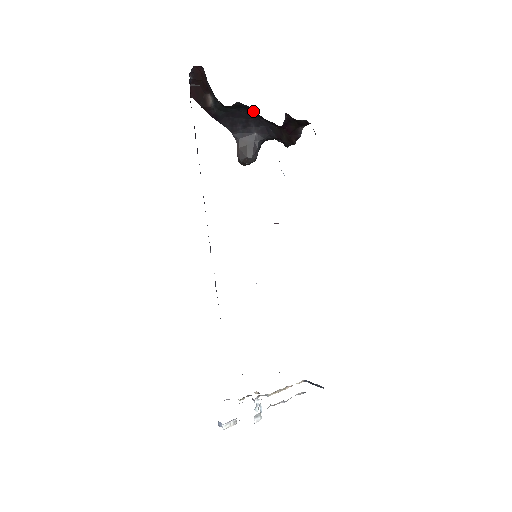
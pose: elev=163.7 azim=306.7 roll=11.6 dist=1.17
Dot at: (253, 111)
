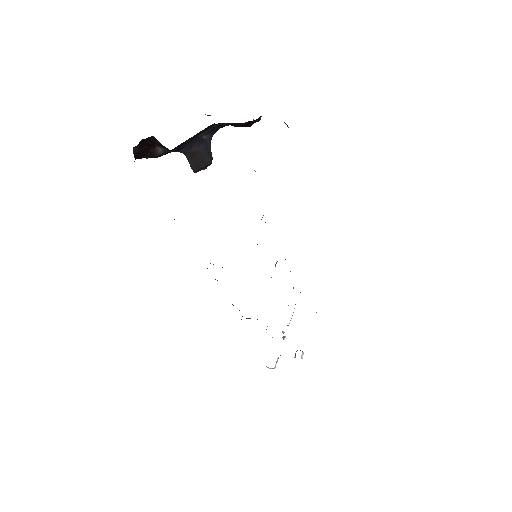
Dot at: occluded
